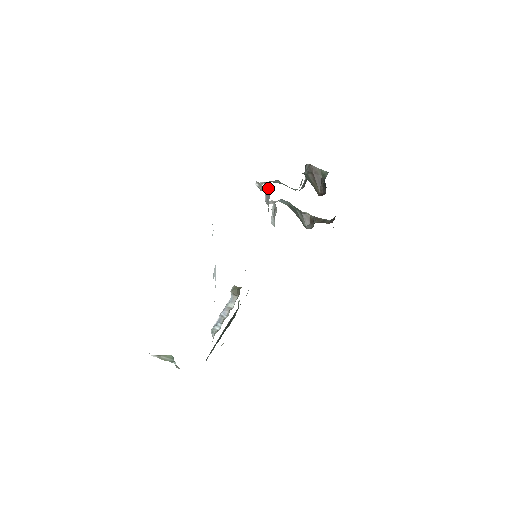
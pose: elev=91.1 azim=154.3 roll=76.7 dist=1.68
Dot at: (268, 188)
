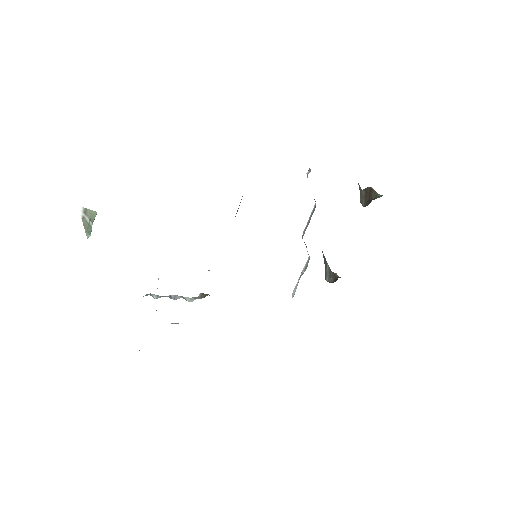
Dot at: (314, 209)
